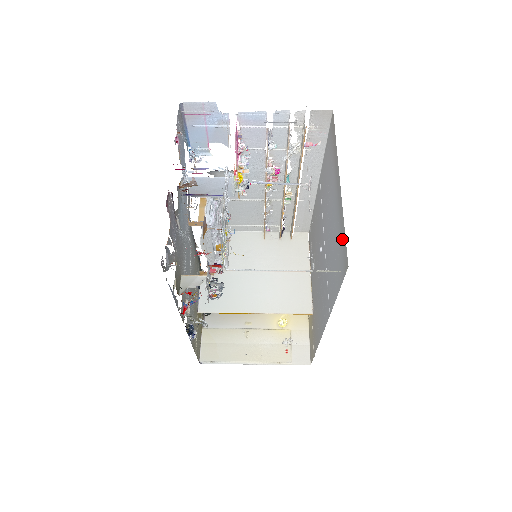
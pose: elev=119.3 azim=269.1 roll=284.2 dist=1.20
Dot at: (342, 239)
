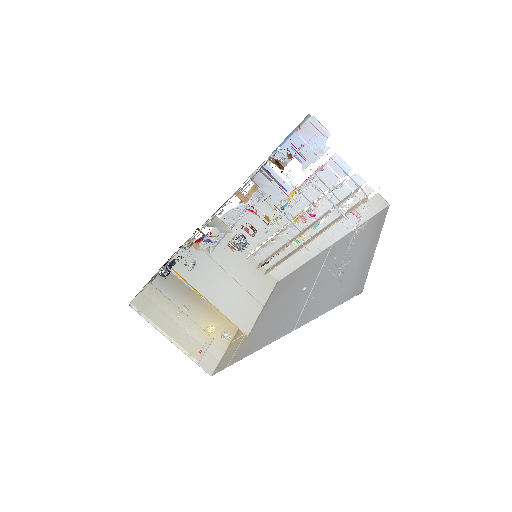
Dot at: (360, 277)
